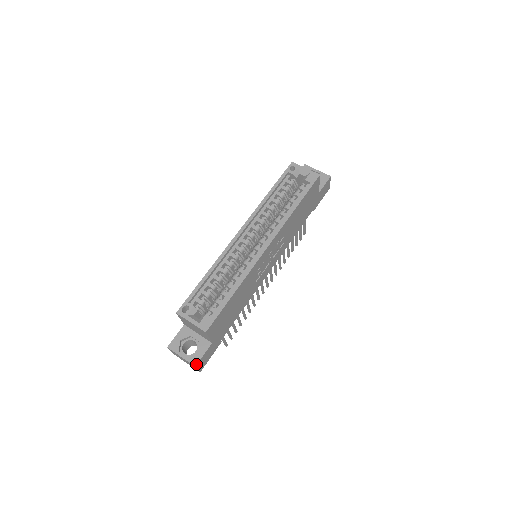
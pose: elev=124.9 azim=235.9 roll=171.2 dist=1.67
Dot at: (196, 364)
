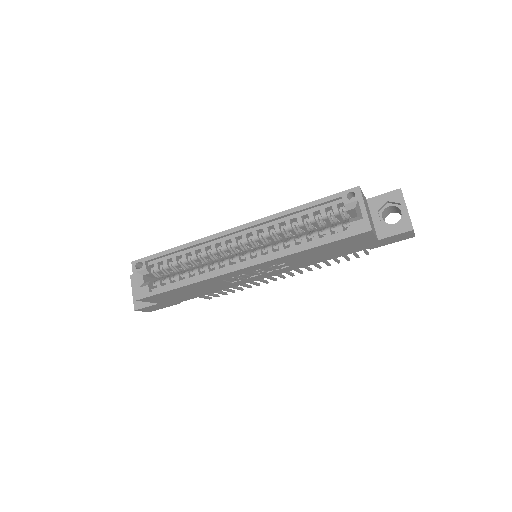
Dot at: (136, 309)
